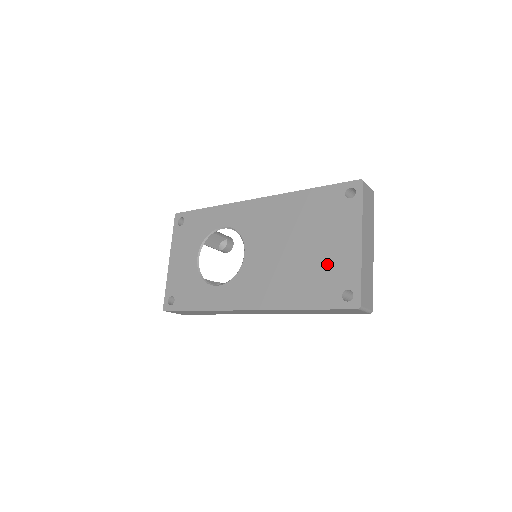
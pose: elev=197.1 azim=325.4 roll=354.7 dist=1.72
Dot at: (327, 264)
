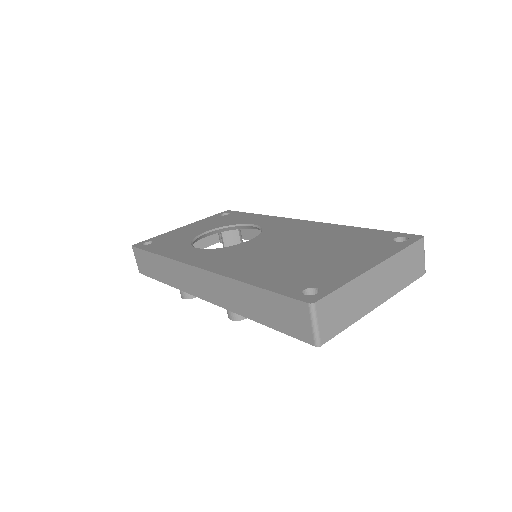
Dot at: (318, 267)
